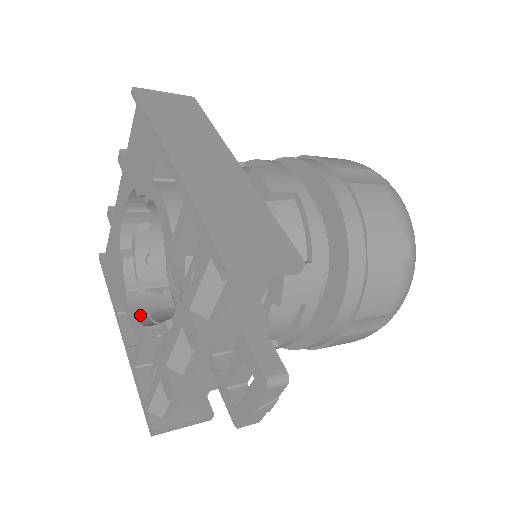
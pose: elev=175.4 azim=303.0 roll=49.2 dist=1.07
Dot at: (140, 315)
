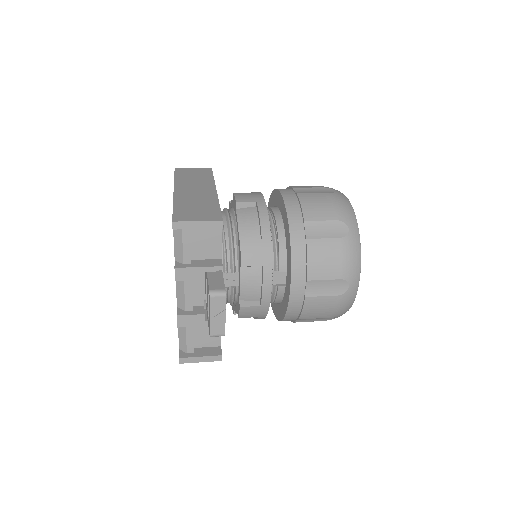
Dot at: occluded
